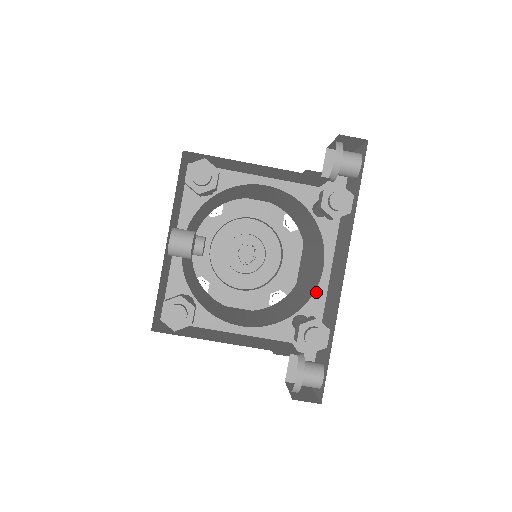
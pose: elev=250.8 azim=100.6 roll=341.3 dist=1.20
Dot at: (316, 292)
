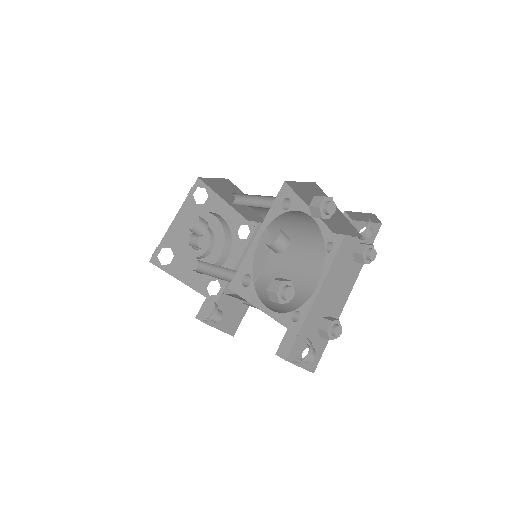
Dot at: (309, 299)
